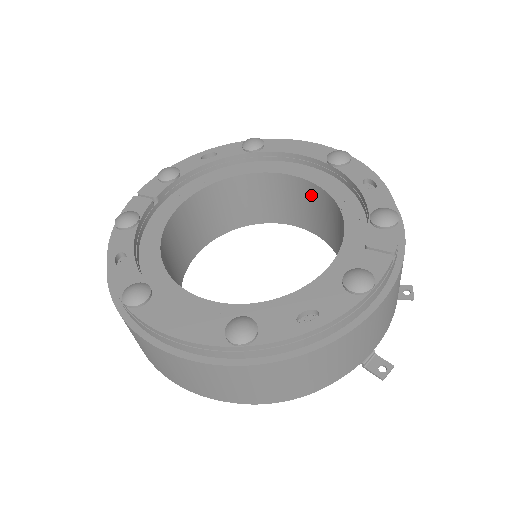
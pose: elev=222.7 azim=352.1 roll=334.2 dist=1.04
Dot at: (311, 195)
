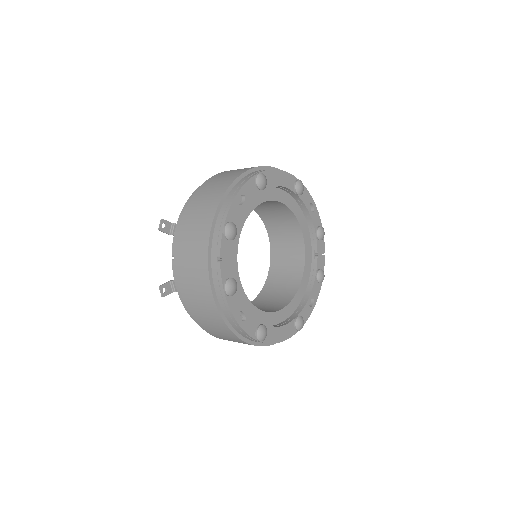
Dot at: (276, 205)
